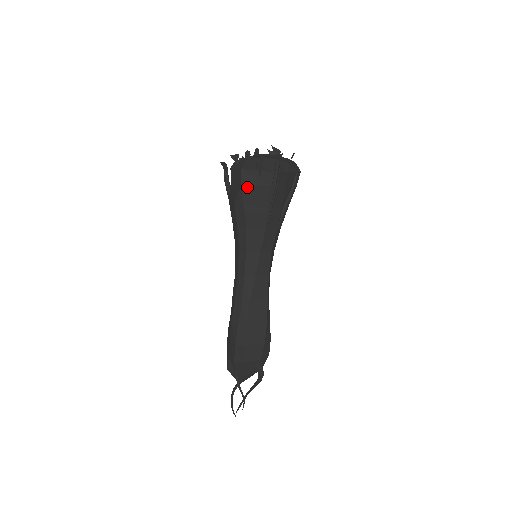
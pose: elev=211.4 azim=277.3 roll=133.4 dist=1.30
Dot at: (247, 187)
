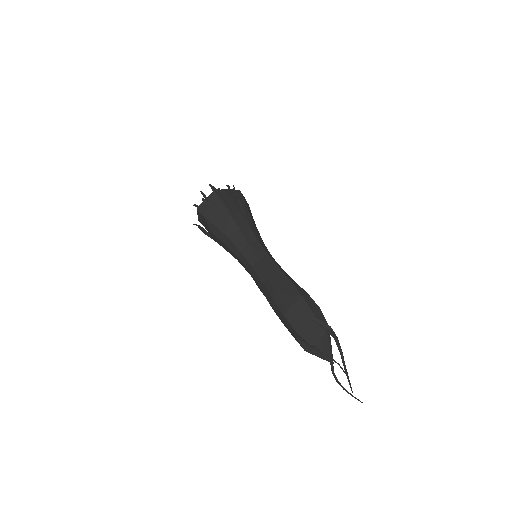
Dot at: (207, 214)
